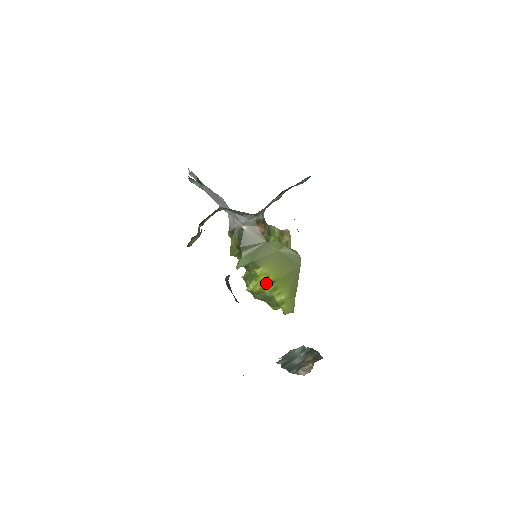
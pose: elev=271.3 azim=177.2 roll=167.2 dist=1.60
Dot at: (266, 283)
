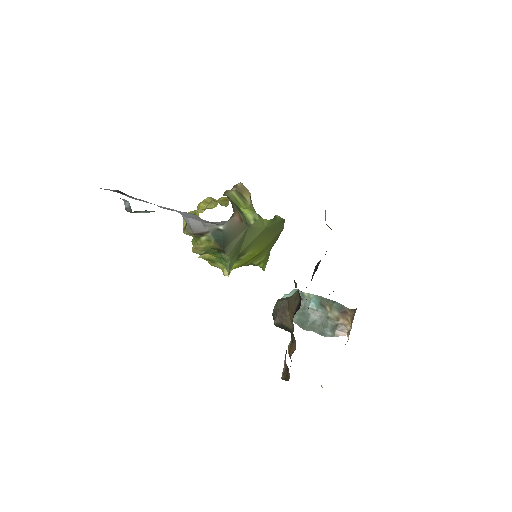
Dot at: (248, 260)
